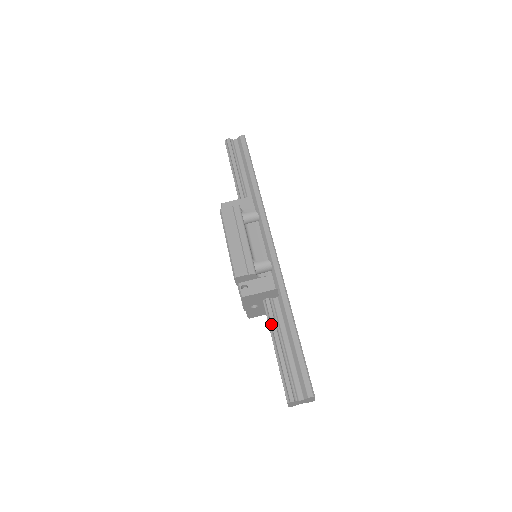
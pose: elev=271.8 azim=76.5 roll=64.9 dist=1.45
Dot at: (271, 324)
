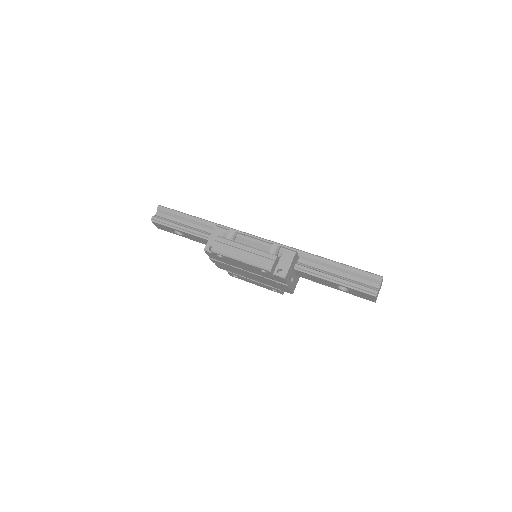
Dot at: (315, 274)
